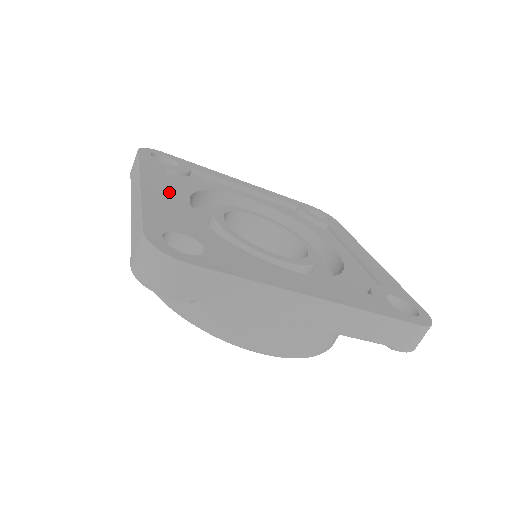
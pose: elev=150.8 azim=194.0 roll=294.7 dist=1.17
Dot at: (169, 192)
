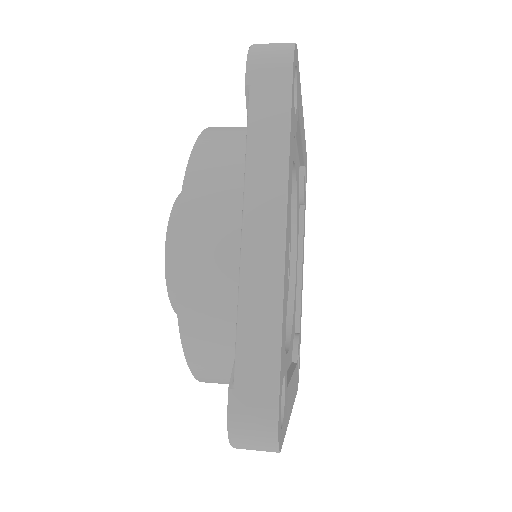
Dot at: occluded
